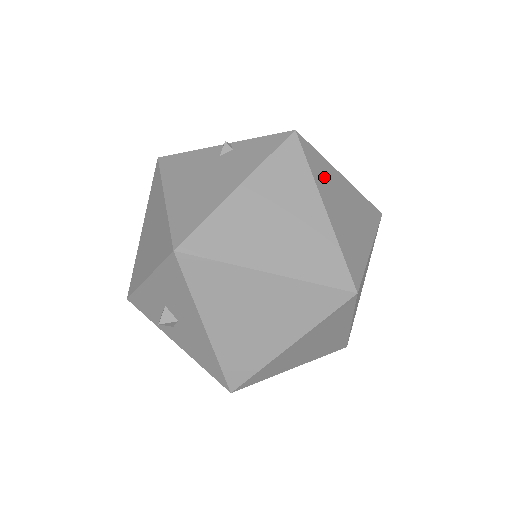
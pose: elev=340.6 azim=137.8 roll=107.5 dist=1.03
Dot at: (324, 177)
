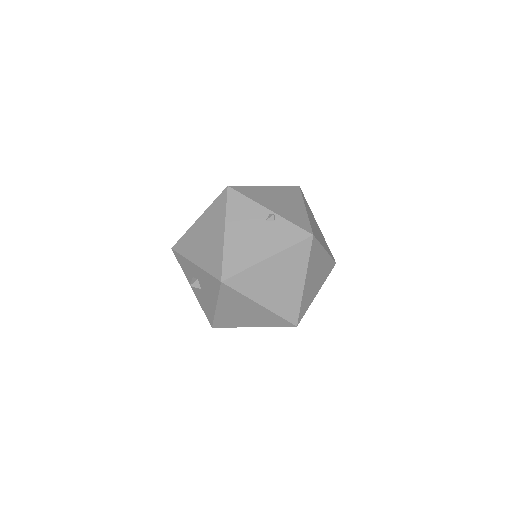
Dot at: (314, 260)
